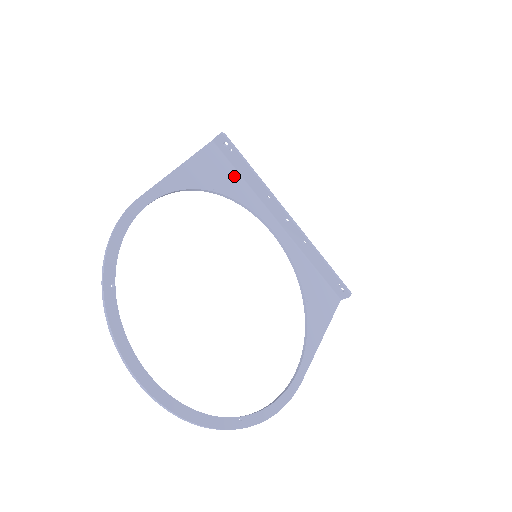
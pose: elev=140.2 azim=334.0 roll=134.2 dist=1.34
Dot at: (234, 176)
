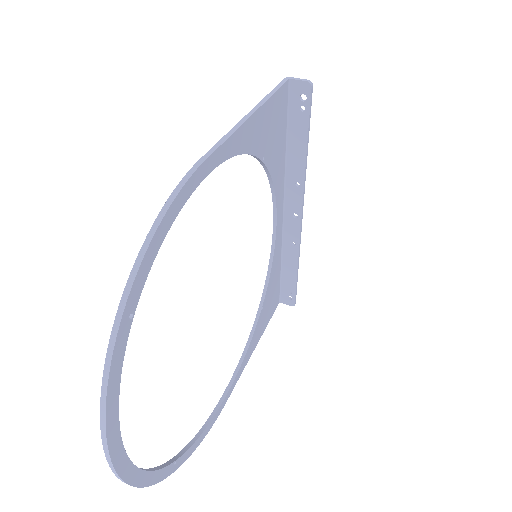
Dot at: (283, 140)
